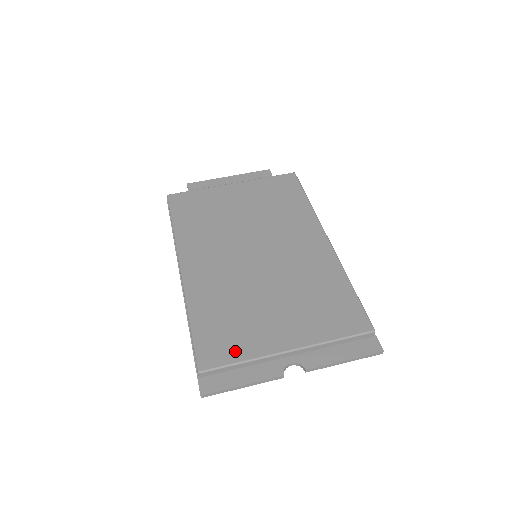
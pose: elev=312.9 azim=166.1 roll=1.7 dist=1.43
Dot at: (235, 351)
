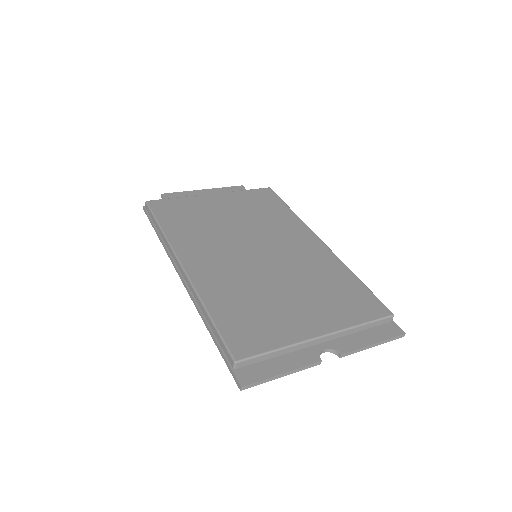
Dot at: (268, 339)
